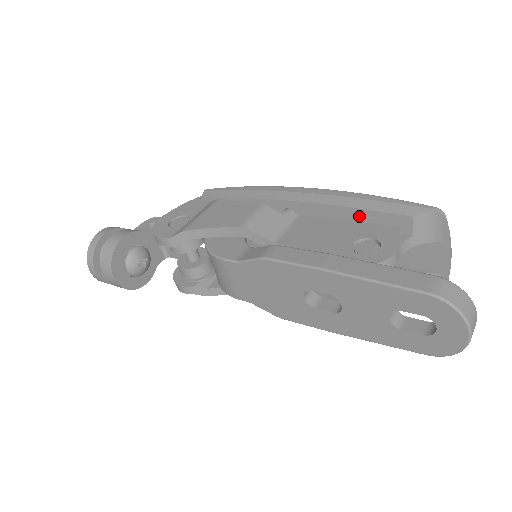
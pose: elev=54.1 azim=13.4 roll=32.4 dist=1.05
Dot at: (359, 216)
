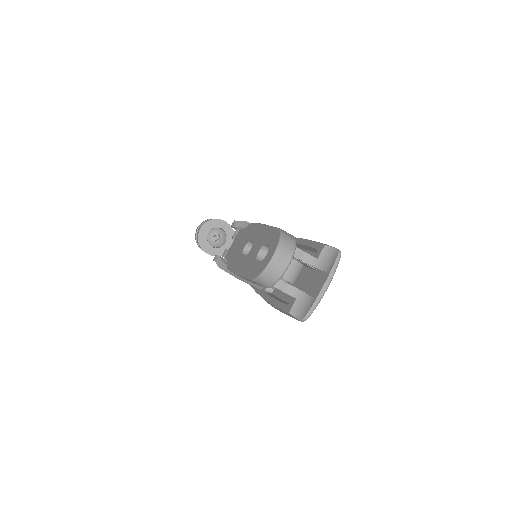
Dot at: (309, 246)
